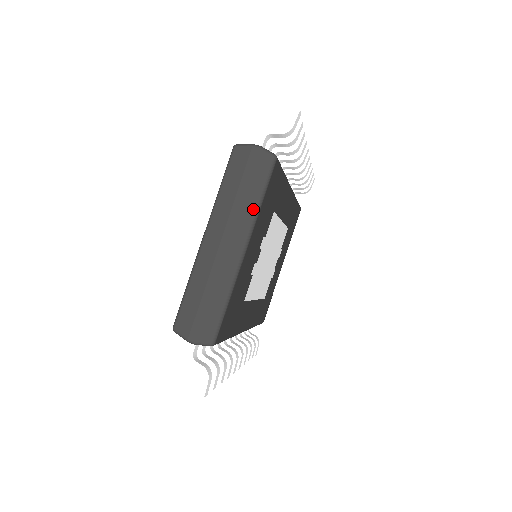
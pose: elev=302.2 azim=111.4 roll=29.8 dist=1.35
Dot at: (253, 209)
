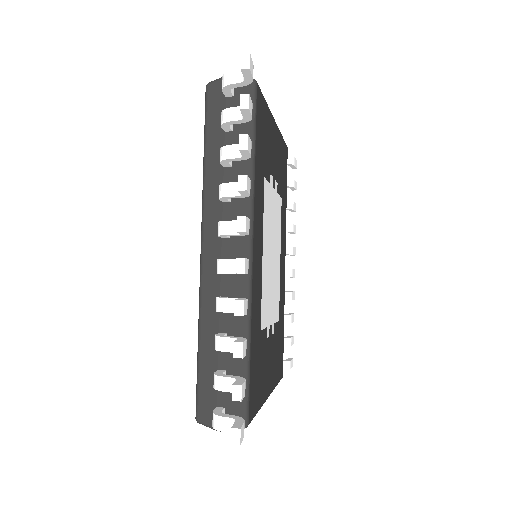
Dot at: occluded
